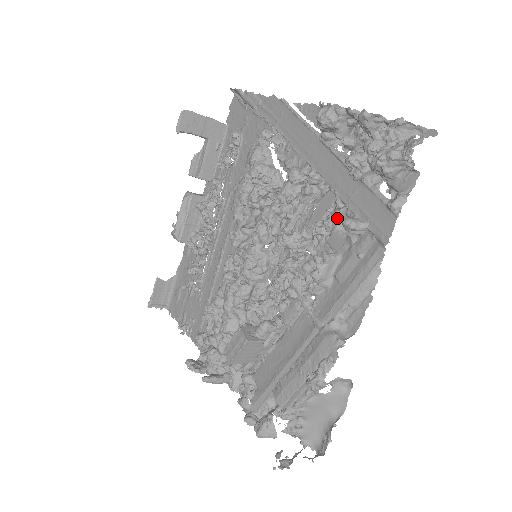
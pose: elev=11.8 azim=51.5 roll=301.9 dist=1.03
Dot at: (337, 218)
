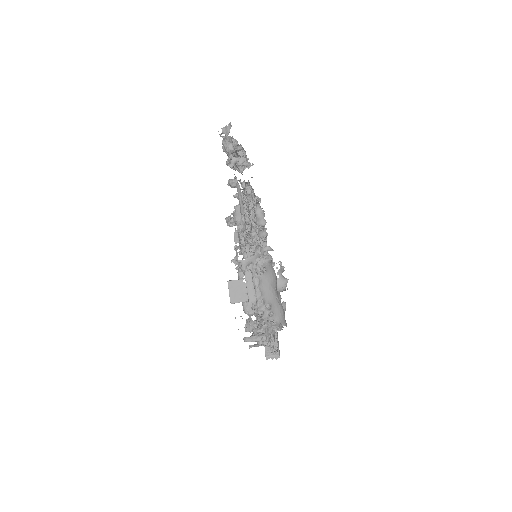
Dot at: (246, 193)
